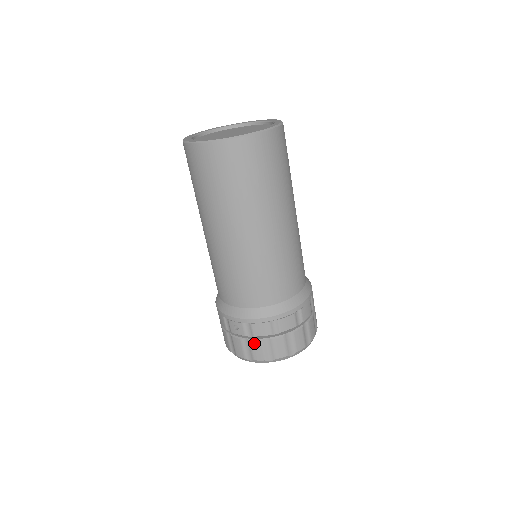
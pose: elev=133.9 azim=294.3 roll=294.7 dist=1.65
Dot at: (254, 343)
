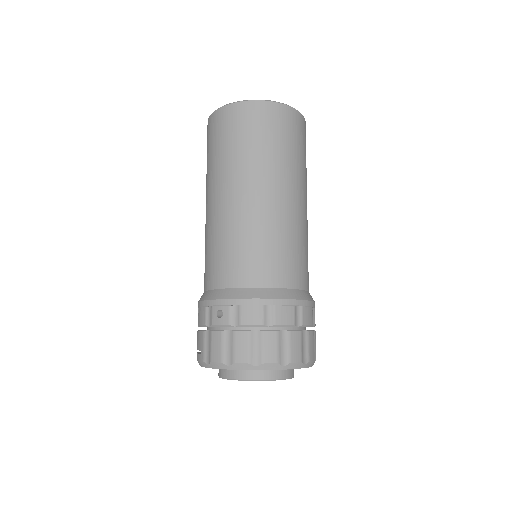
Dot at: (239, 335)
